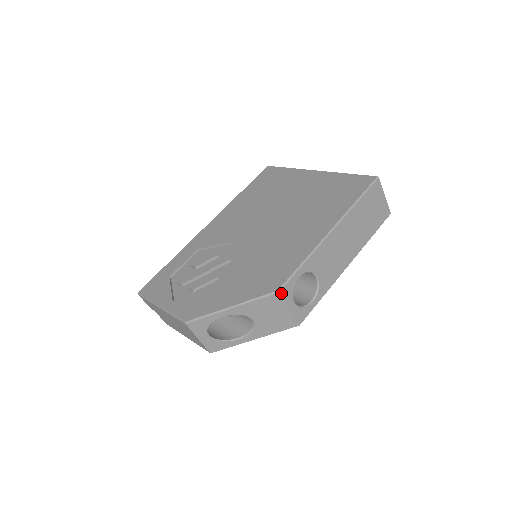
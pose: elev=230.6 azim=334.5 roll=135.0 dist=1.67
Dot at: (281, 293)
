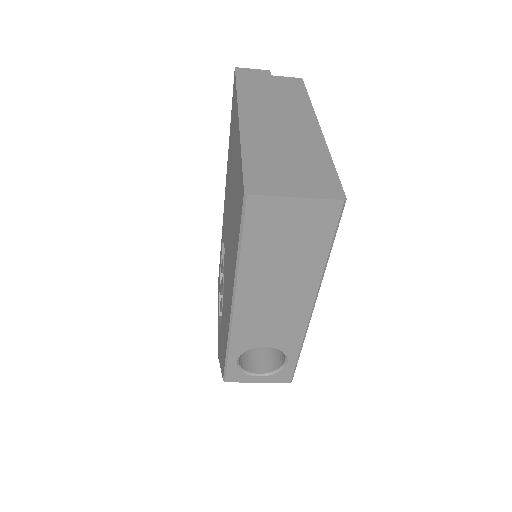
Dot at: (229, 381)
